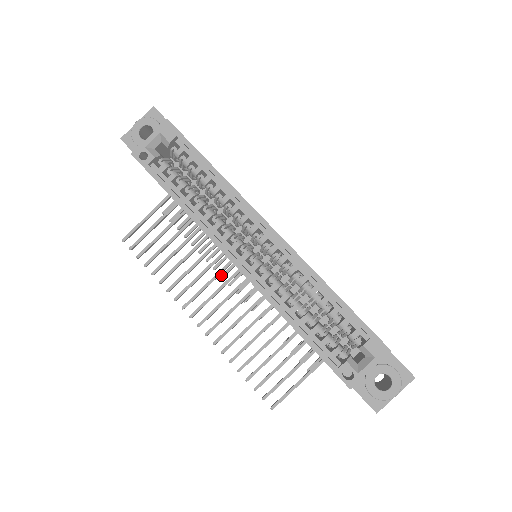
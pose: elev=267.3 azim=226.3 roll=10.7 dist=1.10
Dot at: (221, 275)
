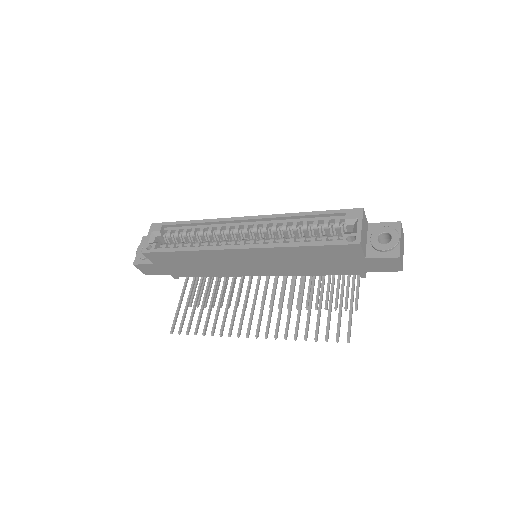
Dot at: occluded
